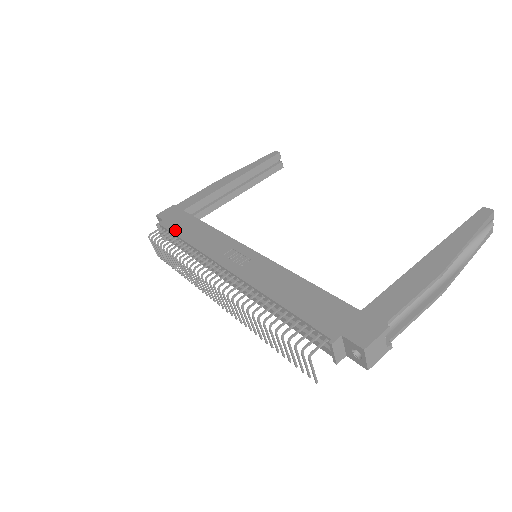
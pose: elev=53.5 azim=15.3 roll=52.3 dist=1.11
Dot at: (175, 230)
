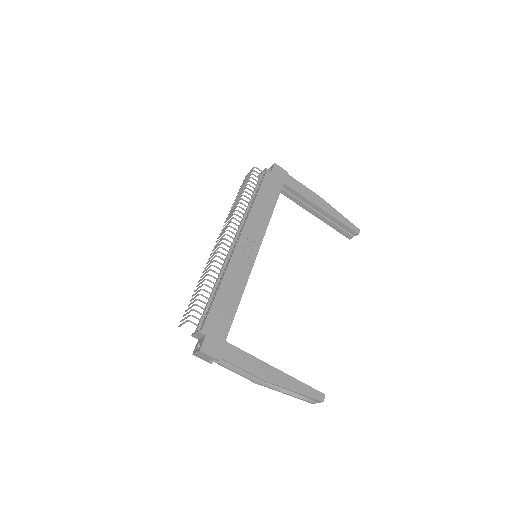
Dot at: (263, 187)
